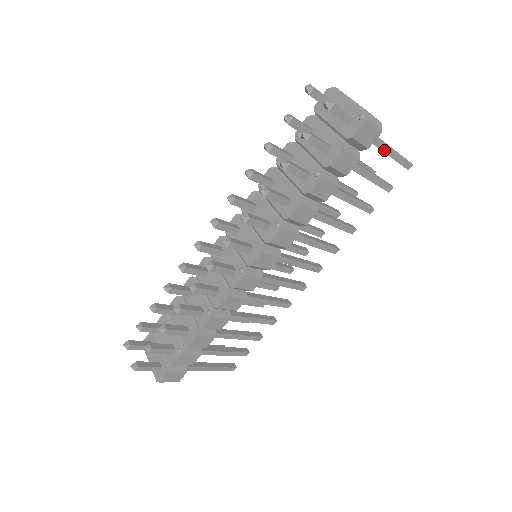
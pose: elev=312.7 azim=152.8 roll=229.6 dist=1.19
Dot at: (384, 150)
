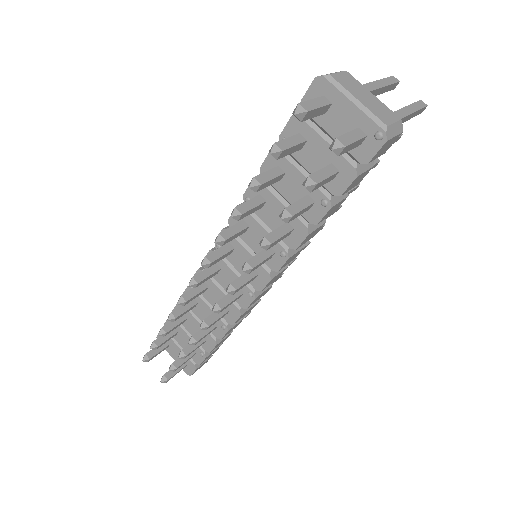
Dot at: occluded
